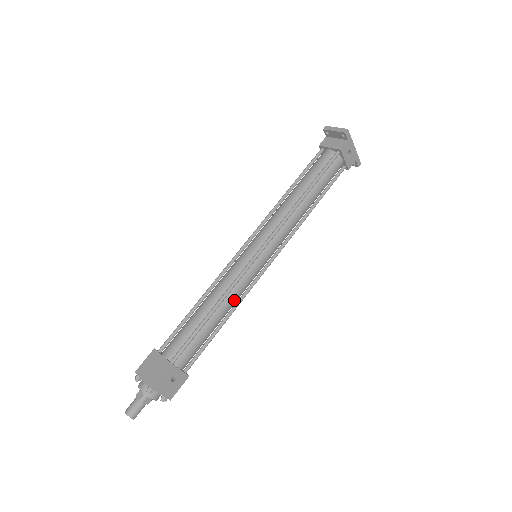
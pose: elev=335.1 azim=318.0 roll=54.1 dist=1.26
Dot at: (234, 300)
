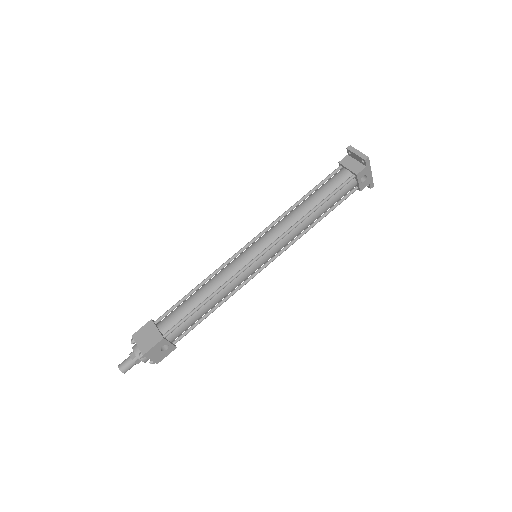
Dot at: (228, 292)
